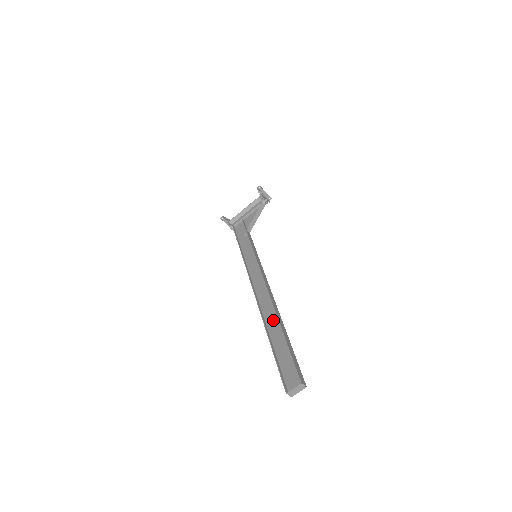
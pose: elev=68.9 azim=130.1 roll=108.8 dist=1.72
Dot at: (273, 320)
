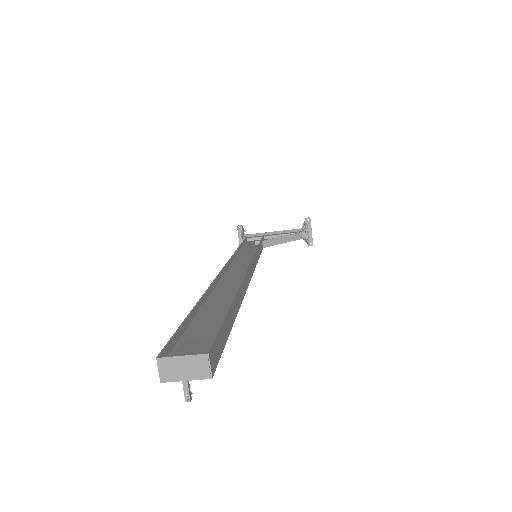
Dot at: (227, 293)
